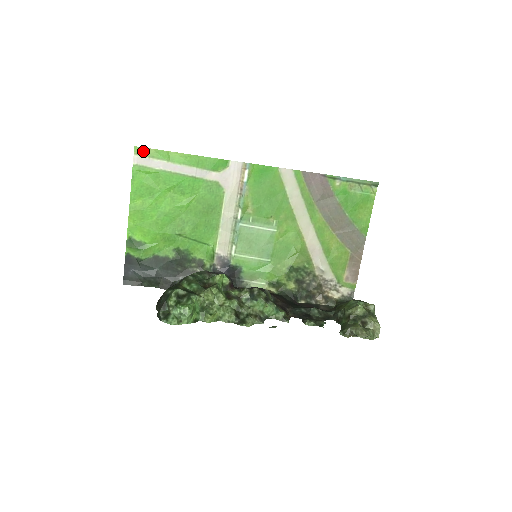
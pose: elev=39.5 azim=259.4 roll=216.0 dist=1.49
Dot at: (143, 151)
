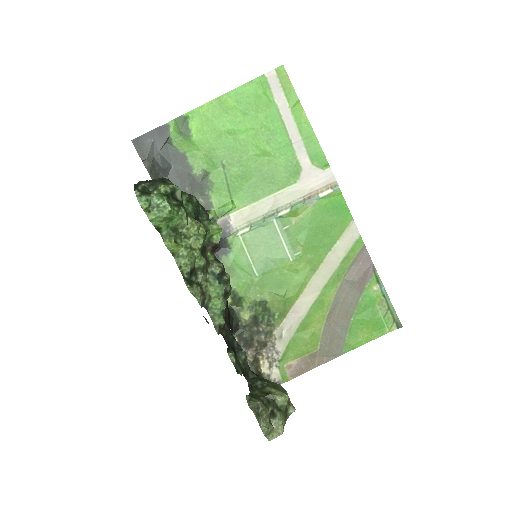
Dot at: (284, 76)
